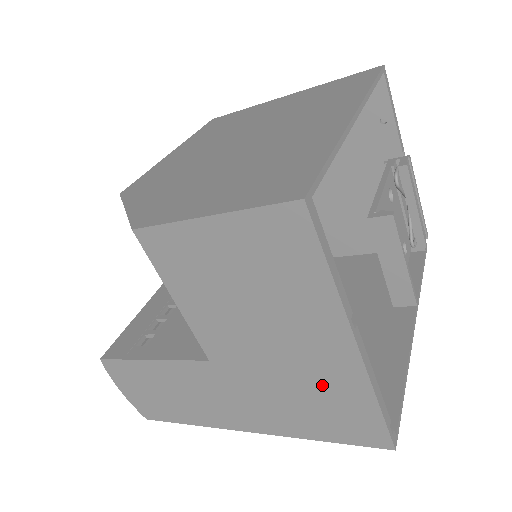
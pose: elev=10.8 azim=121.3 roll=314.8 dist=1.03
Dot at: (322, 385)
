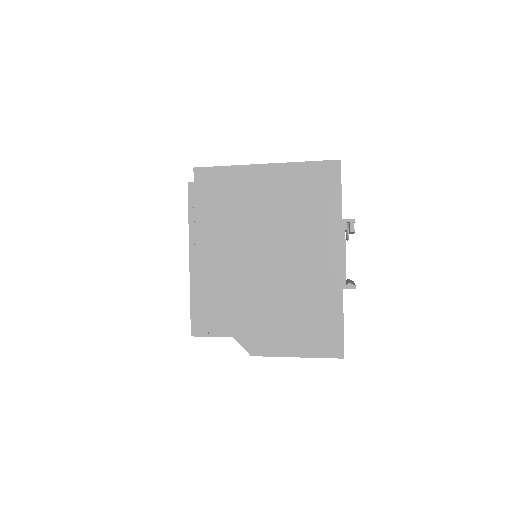
Dot at: occluded
